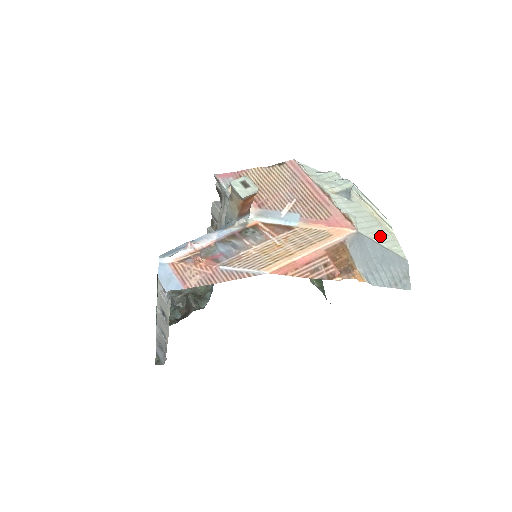
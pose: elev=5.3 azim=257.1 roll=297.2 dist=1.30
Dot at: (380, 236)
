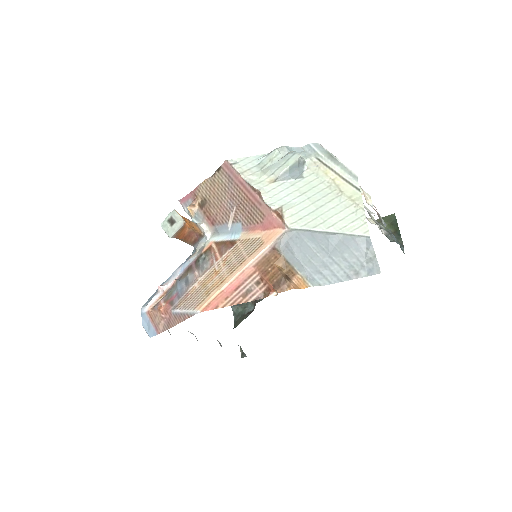
Dot at: (330, 217)
